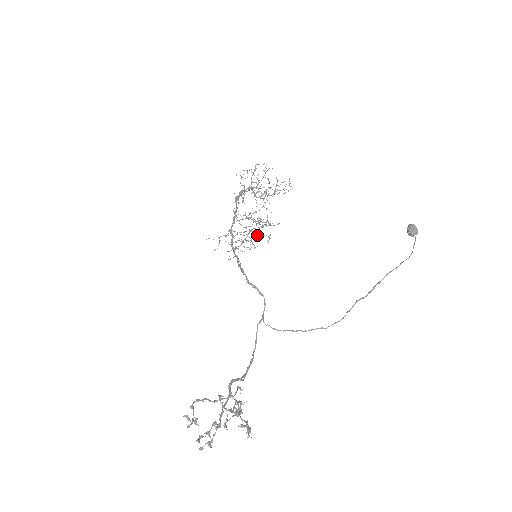
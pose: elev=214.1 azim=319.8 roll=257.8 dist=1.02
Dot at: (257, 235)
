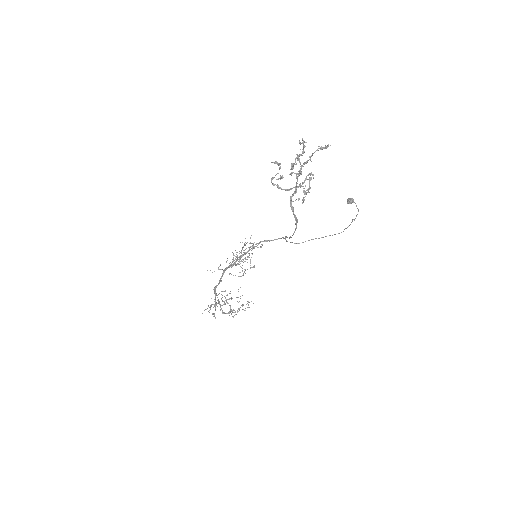
Dot at: (252, 246)
